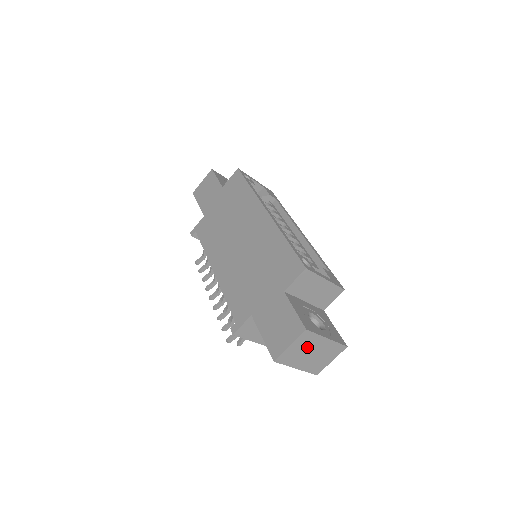
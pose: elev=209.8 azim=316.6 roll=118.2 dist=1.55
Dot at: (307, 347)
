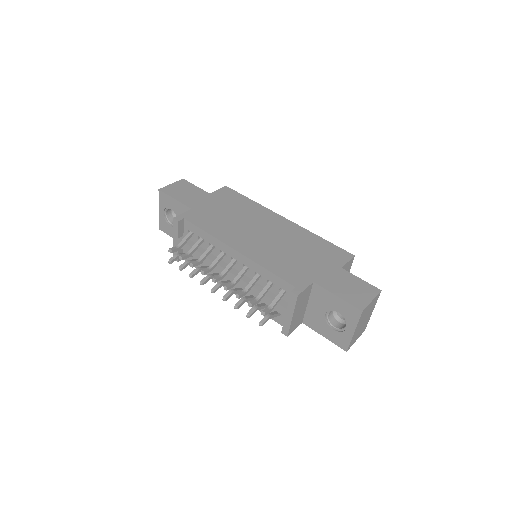
Dot at: (369, 311)
